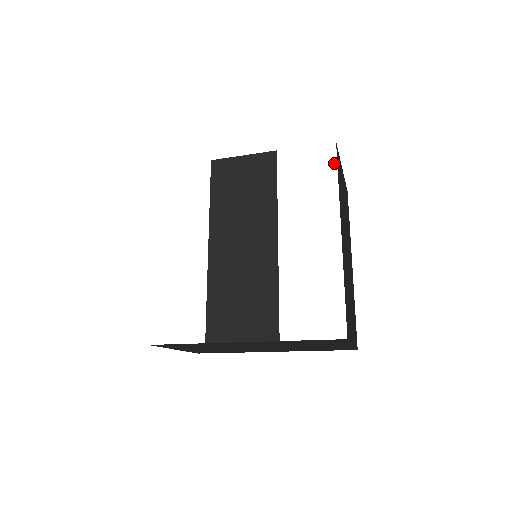
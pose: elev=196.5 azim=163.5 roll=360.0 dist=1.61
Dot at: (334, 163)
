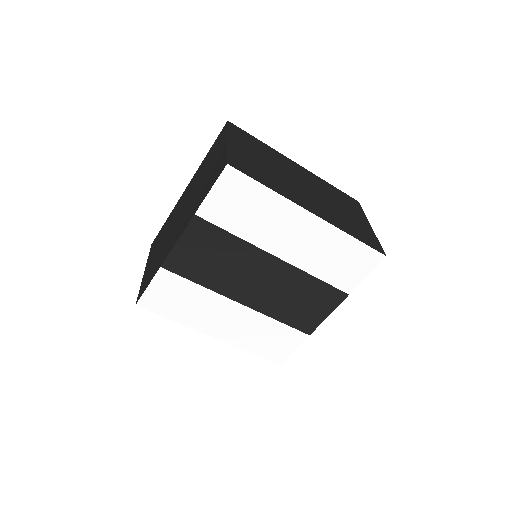
Dot at: (247, 179)
